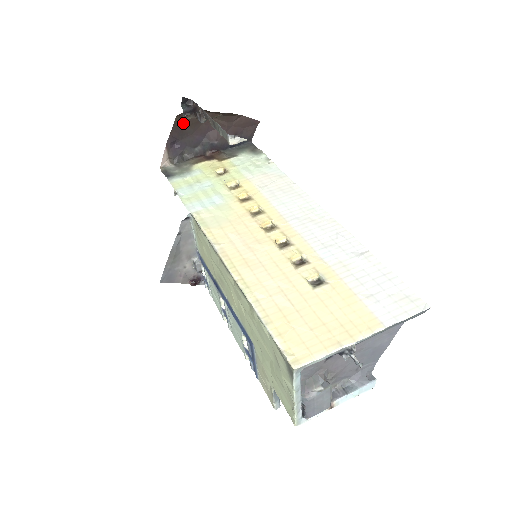
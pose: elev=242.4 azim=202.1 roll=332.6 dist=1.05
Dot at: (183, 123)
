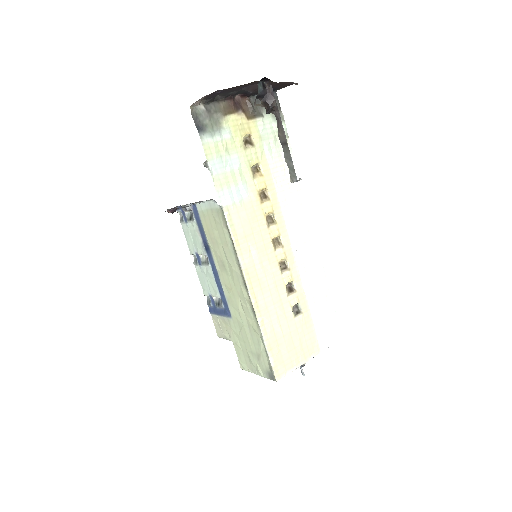
Dot at: (243, 85)
